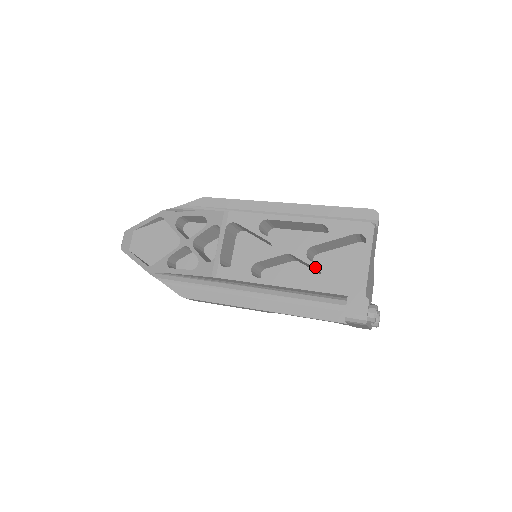
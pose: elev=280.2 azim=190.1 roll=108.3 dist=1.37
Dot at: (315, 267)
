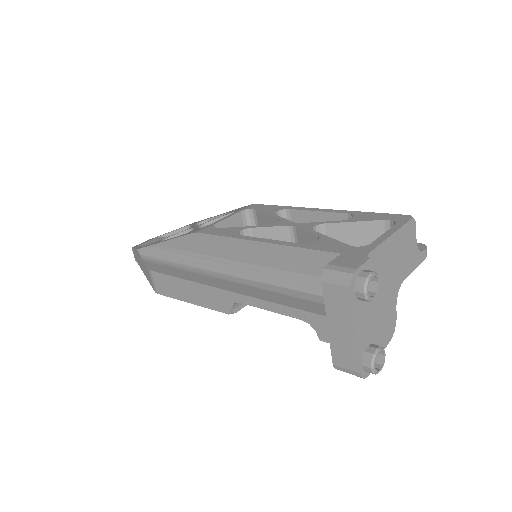
Dot at: (316, 234)
